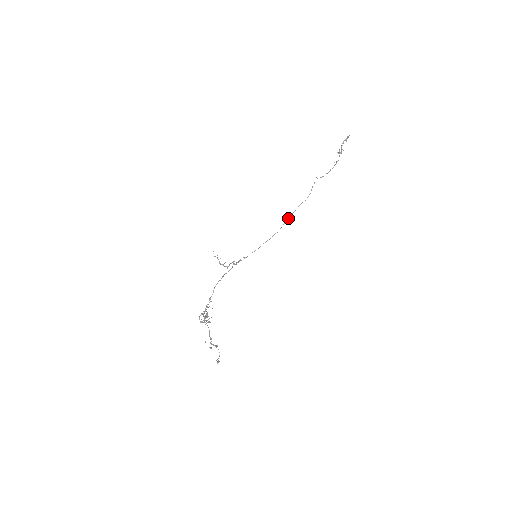
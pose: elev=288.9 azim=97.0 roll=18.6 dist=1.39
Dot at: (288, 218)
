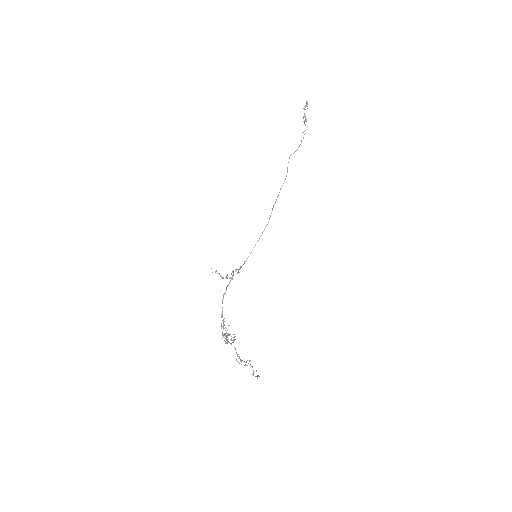
Dot at: (273, 205)
